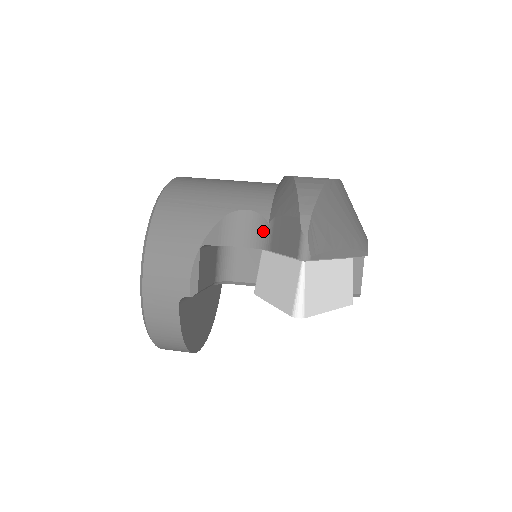
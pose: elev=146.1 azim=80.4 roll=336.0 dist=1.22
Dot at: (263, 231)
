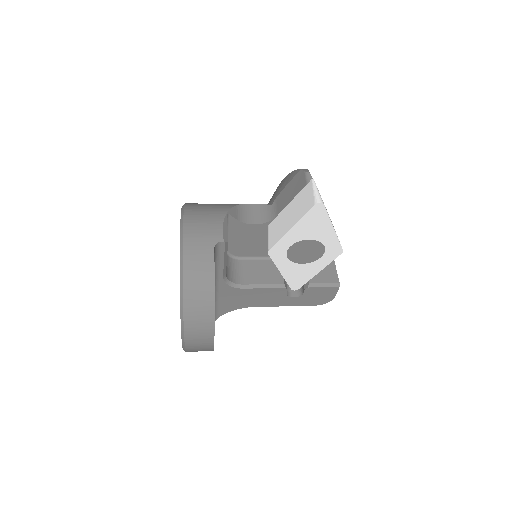
Dot at: (268, 211)
